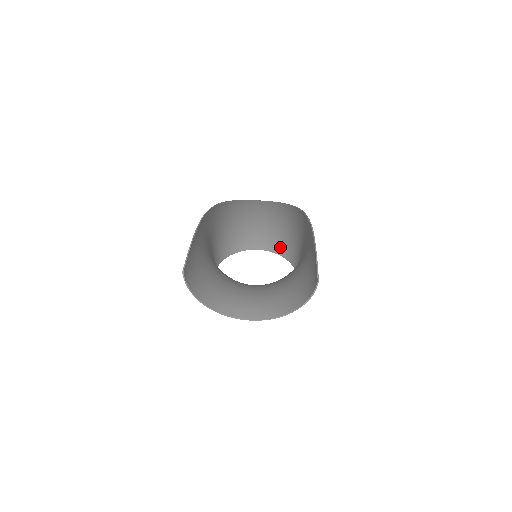
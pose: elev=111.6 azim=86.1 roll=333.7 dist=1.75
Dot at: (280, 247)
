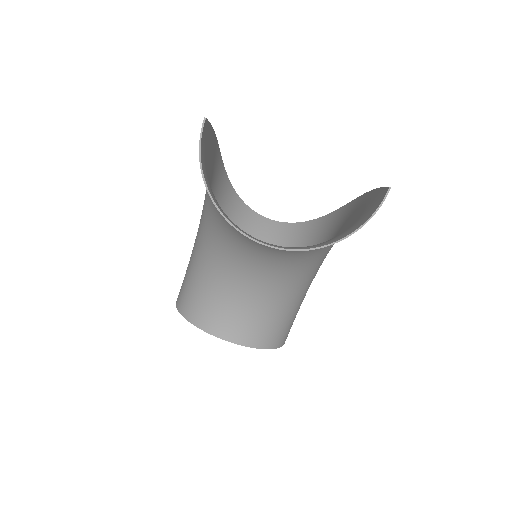
Dot at: occluded
